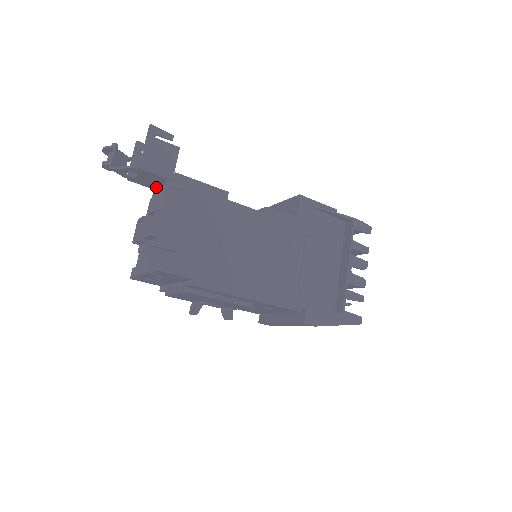
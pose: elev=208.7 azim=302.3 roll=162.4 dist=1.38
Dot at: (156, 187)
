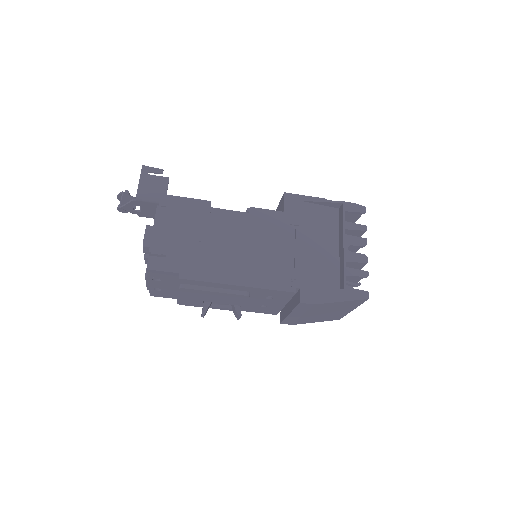
Dot at: occluded
